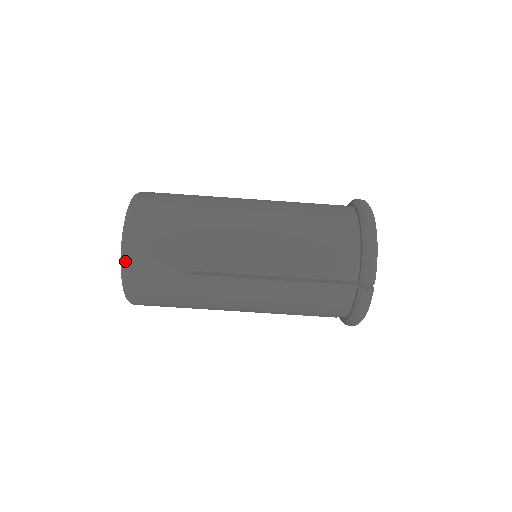
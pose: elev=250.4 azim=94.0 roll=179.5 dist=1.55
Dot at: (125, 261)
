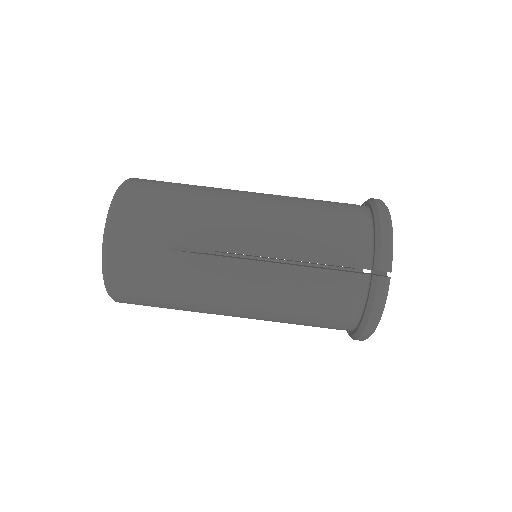
Dot at: (109, 232)
